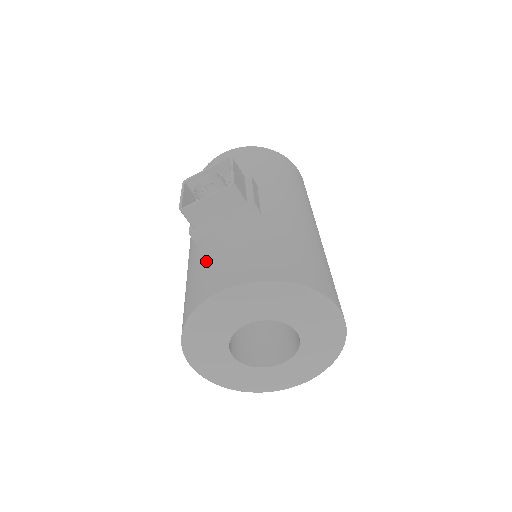
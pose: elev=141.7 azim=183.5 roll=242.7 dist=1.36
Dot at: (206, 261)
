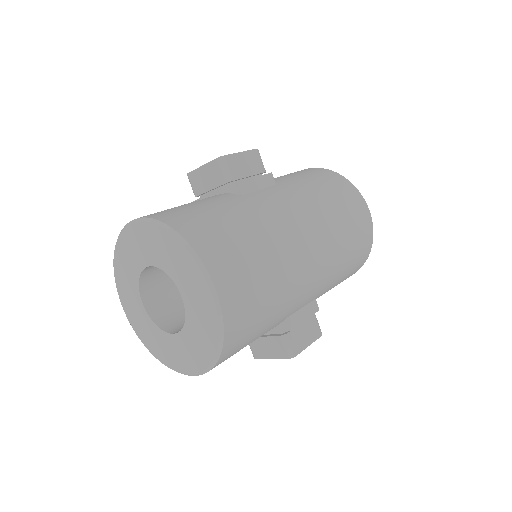
Dot at: occluded
